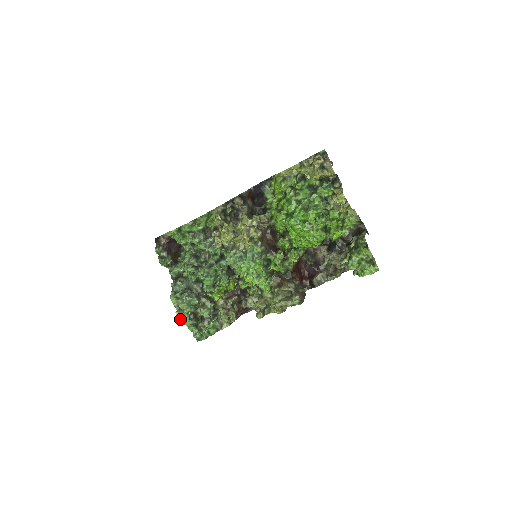
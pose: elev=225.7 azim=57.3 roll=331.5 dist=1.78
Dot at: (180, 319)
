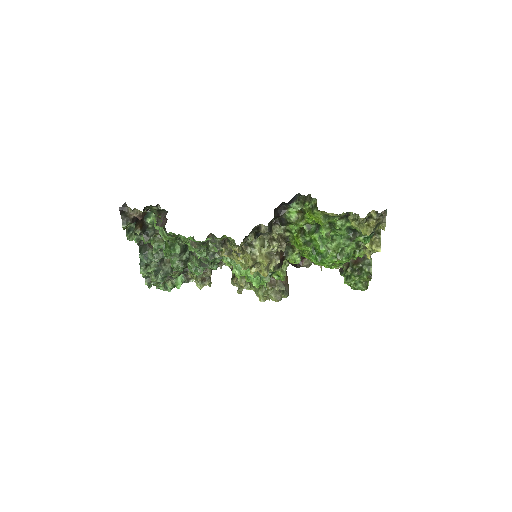
Dot at: (149, 286)
